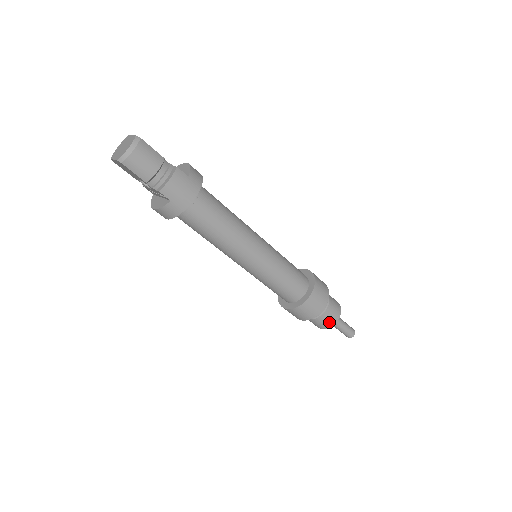
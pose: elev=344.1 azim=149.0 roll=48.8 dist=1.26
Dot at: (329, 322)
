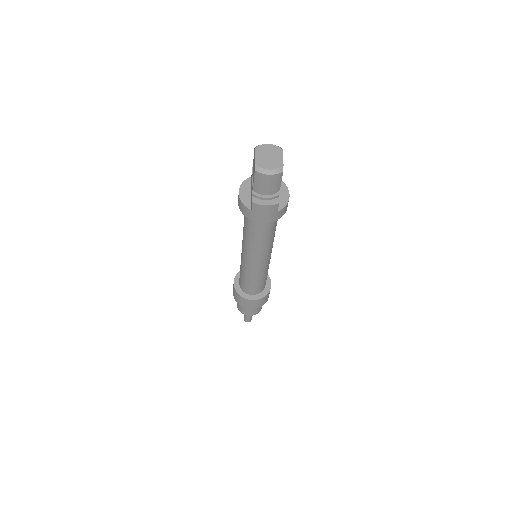
Dot at: (244, 312)
